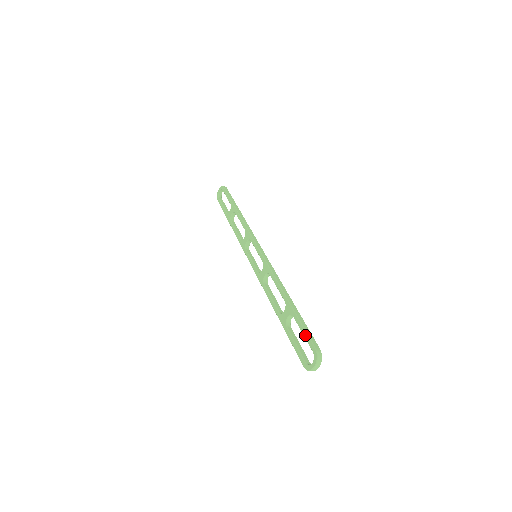
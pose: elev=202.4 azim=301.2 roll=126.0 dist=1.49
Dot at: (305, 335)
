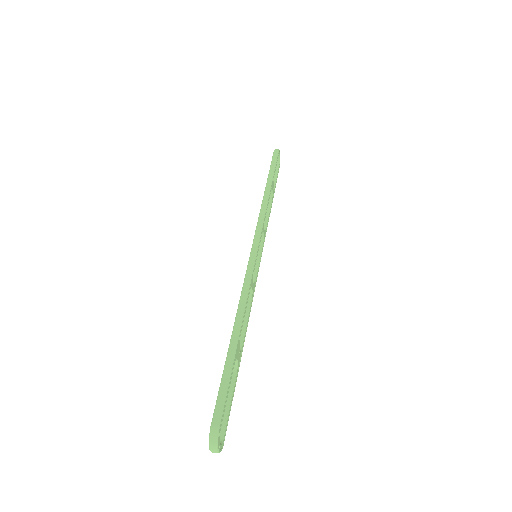
Dot at: (217, 397)
